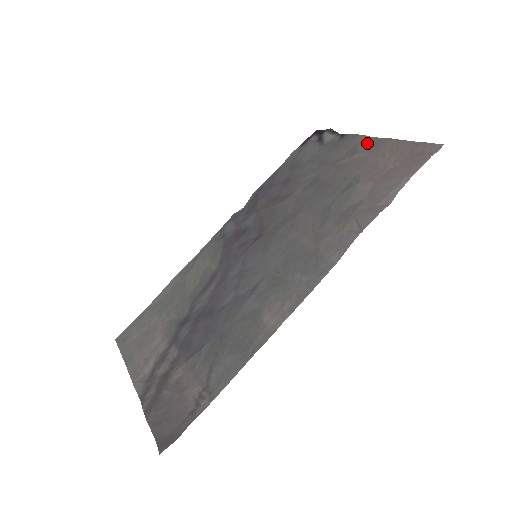
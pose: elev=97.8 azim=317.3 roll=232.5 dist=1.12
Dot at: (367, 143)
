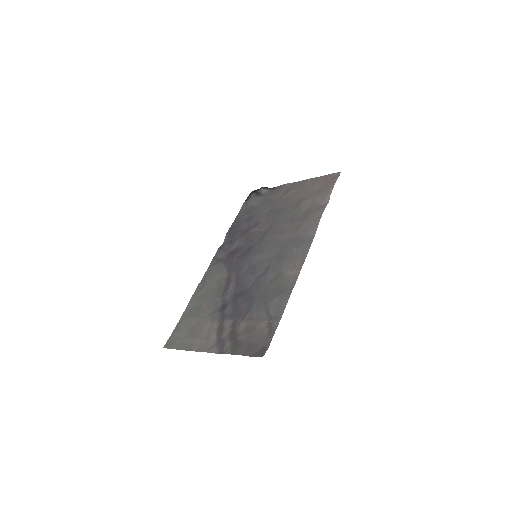
Dot at: (294, 185)
